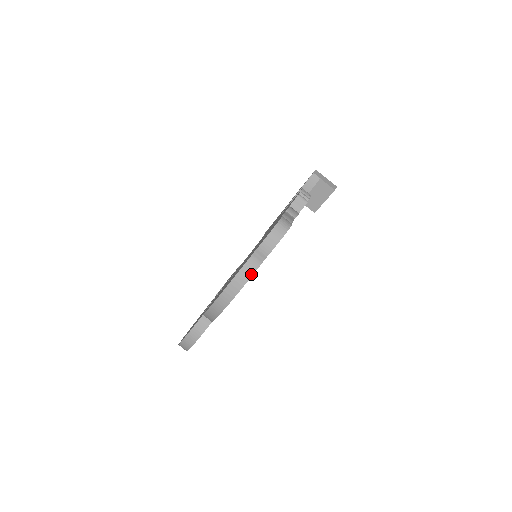
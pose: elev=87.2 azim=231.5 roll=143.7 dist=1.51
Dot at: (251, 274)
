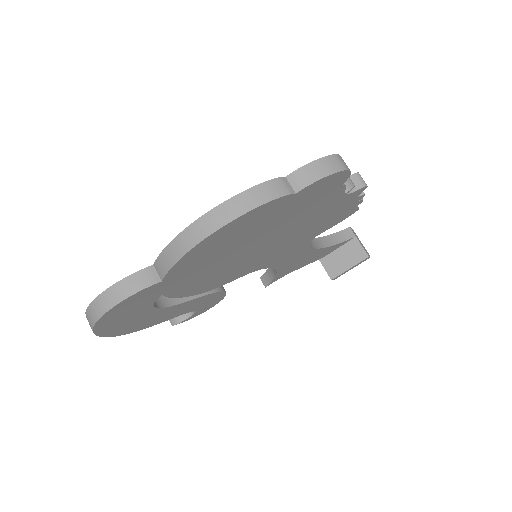
Dot at: (270, 198)
